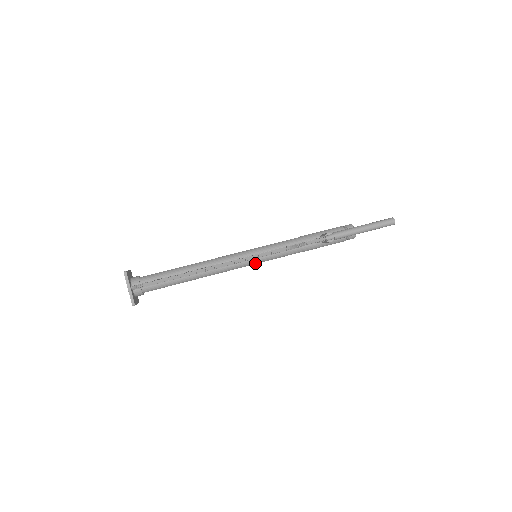
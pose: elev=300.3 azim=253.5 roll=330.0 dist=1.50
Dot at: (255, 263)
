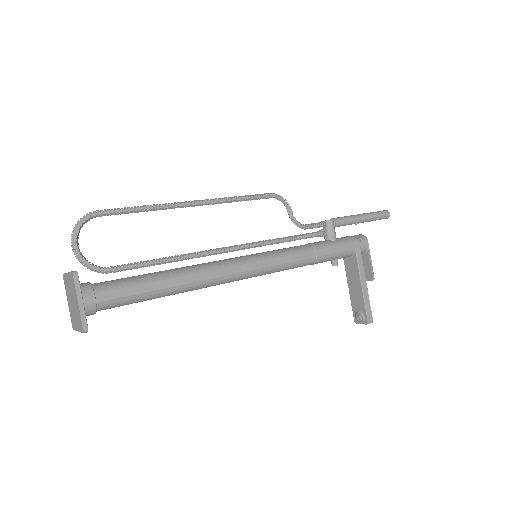
Dot at: (259, 260)
